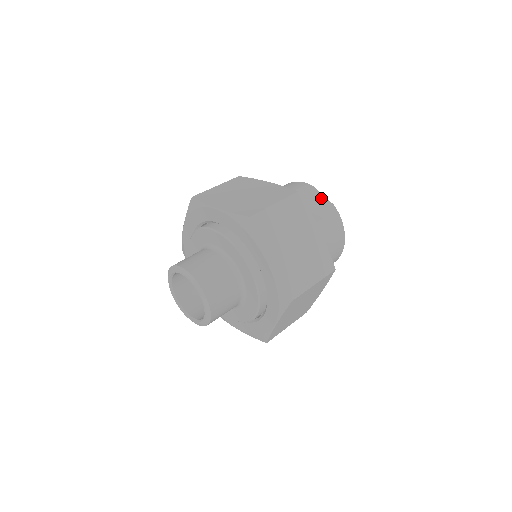
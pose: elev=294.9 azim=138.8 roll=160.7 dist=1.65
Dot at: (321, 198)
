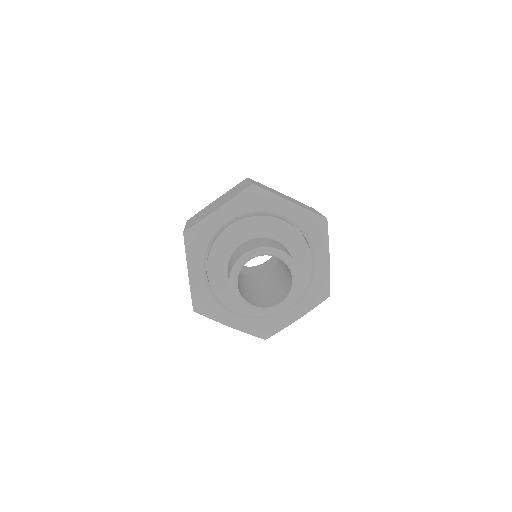
Dot at: occluded
